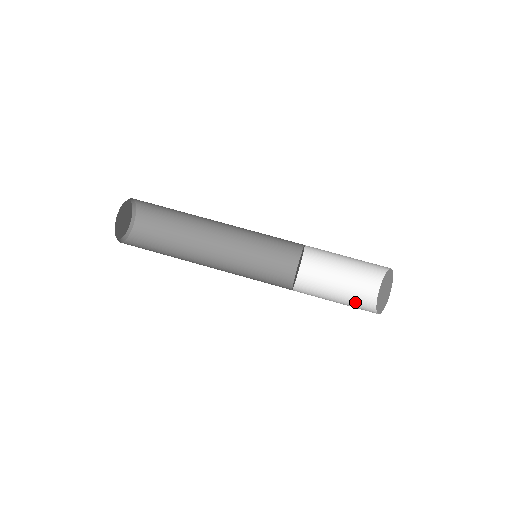
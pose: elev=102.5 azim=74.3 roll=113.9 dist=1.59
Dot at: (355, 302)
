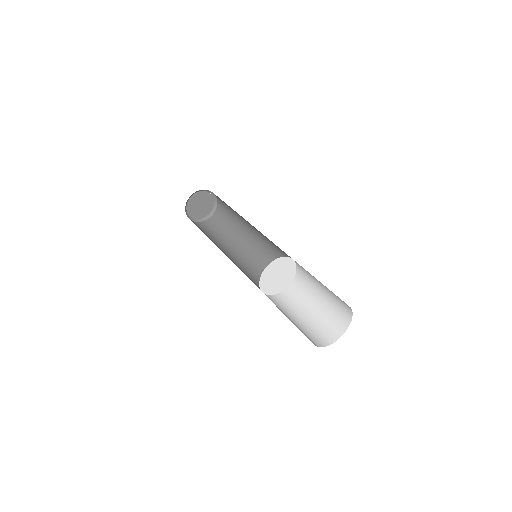
Dot at: (313, 331)
